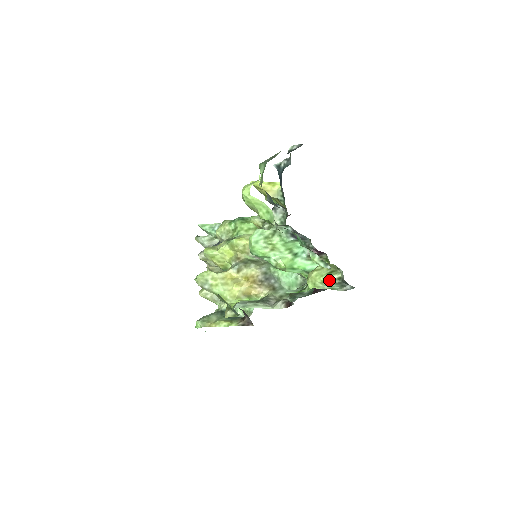
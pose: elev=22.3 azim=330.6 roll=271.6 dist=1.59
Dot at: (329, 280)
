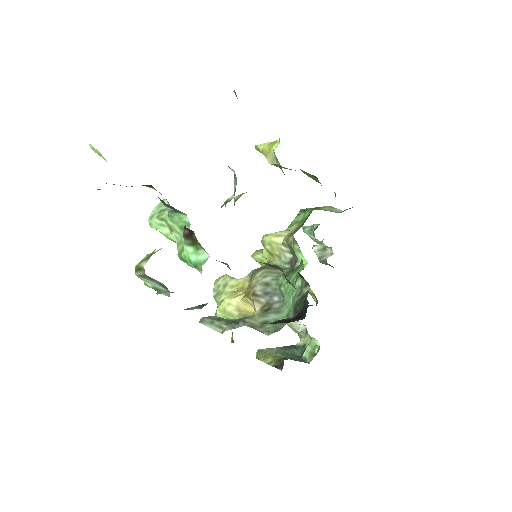
Dot at: (138, 269)
